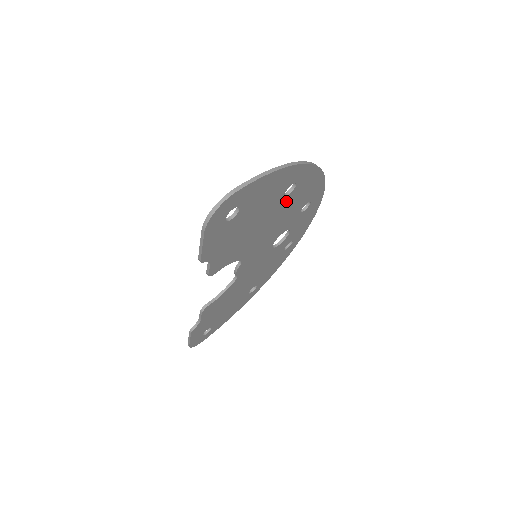
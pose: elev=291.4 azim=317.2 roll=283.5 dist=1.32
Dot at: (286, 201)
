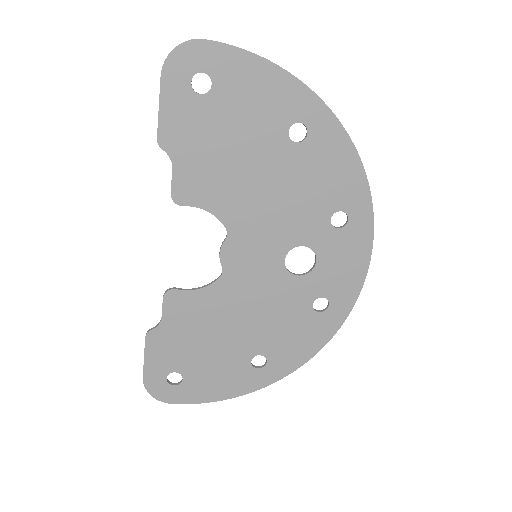
Dot at: (295, 157)
